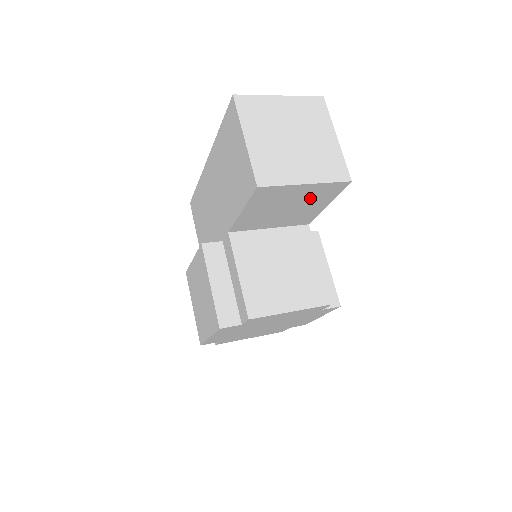
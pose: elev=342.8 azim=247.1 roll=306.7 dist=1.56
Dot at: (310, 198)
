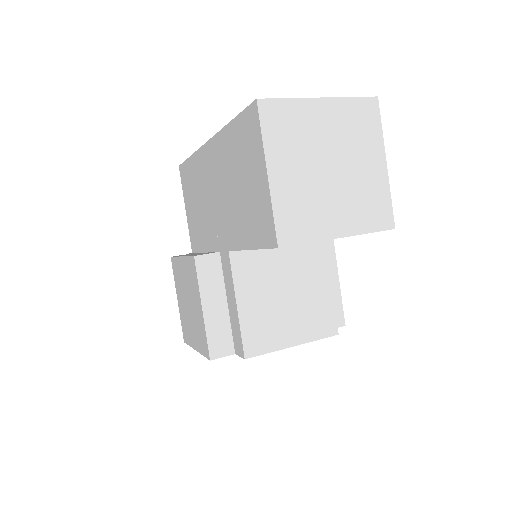
Dot at: occluded
